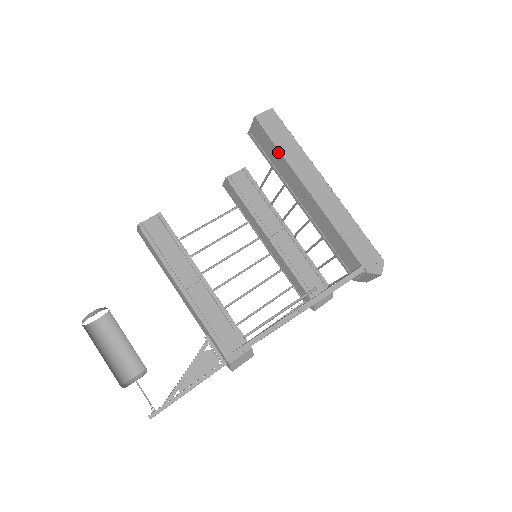
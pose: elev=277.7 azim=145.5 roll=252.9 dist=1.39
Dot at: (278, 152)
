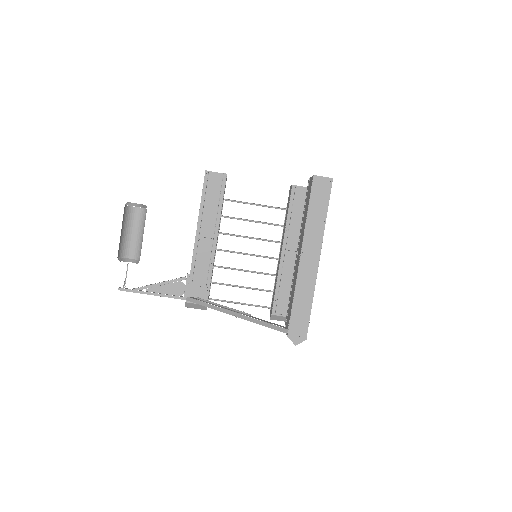
Dot at: (307, 212)
